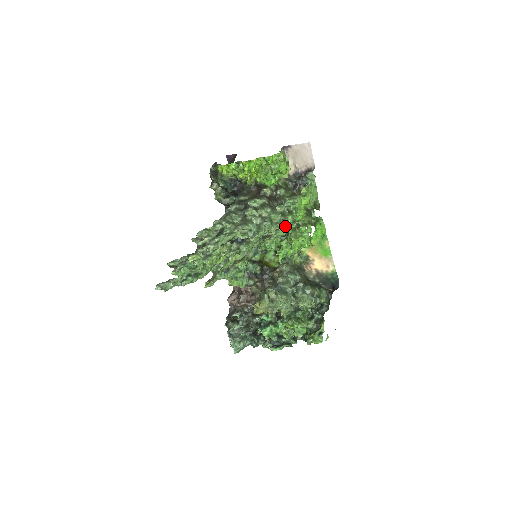
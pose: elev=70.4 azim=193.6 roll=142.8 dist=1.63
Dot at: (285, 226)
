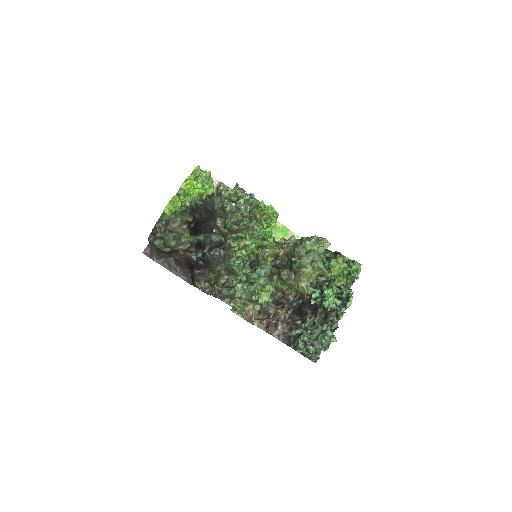
Dot at: occluded
